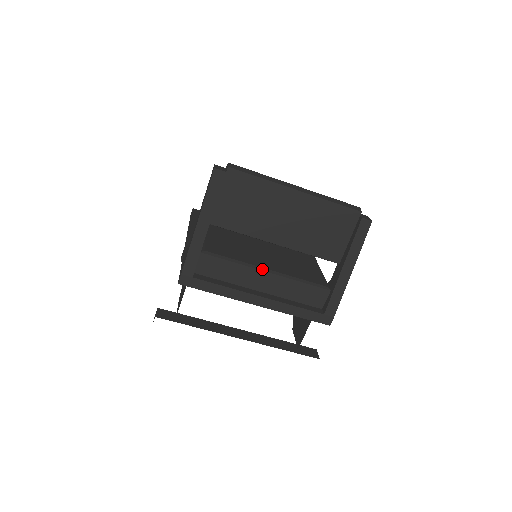
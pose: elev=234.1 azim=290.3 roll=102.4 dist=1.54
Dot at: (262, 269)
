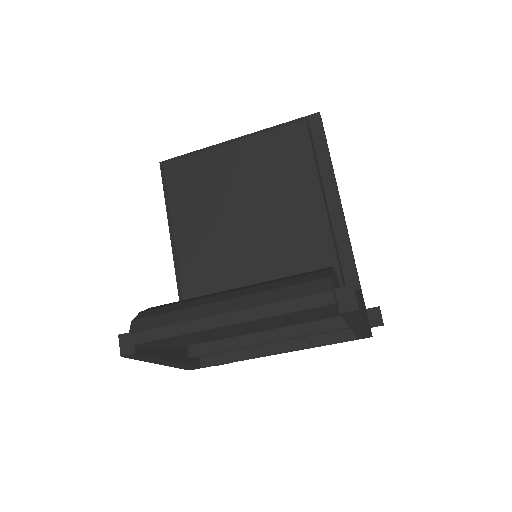
Dot at: (259, 343)
